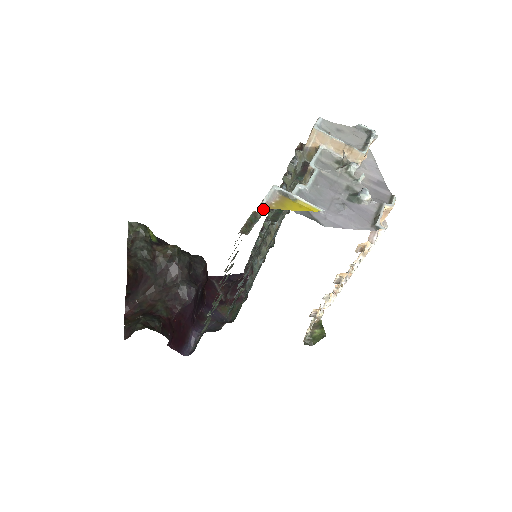
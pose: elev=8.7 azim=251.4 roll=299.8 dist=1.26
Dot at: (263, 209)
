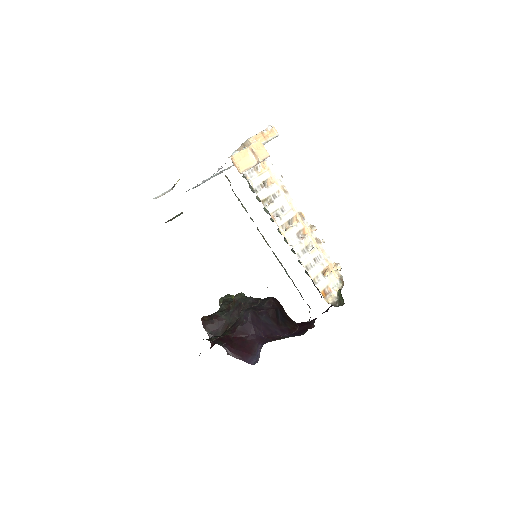
Dot at: occluded
